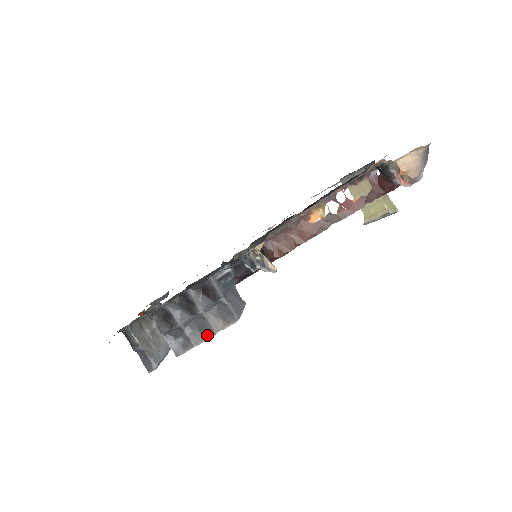
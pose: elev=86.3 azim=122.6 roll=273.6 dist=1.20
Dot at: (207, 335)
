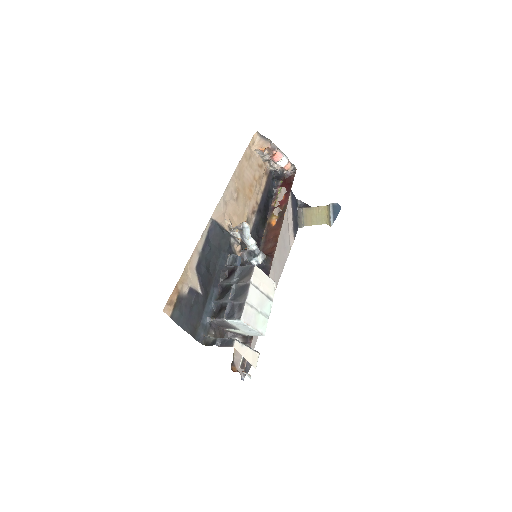
Dot at: (246, 290)
